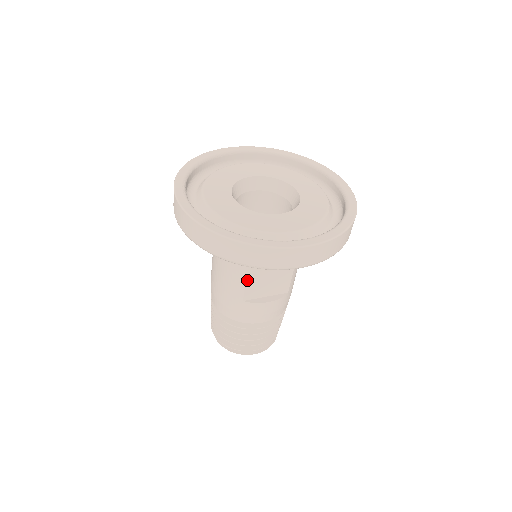
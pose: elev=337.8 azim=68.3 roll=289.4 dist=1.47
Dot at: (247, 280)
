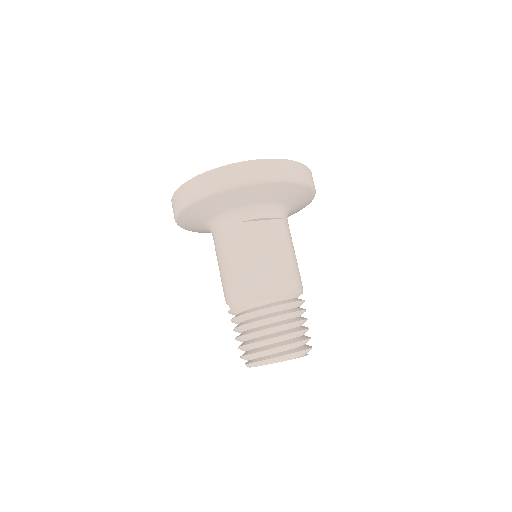
Dot at: (247, 245)
